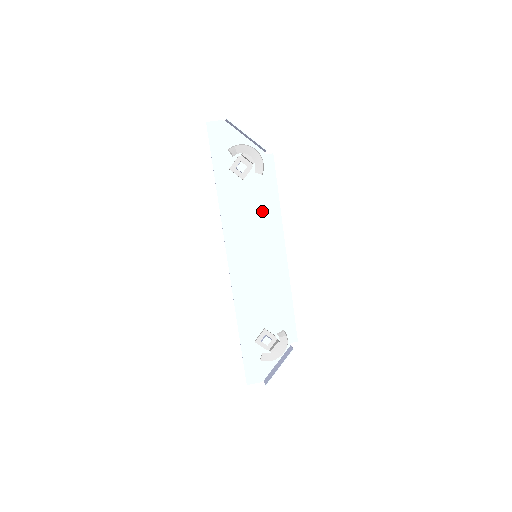
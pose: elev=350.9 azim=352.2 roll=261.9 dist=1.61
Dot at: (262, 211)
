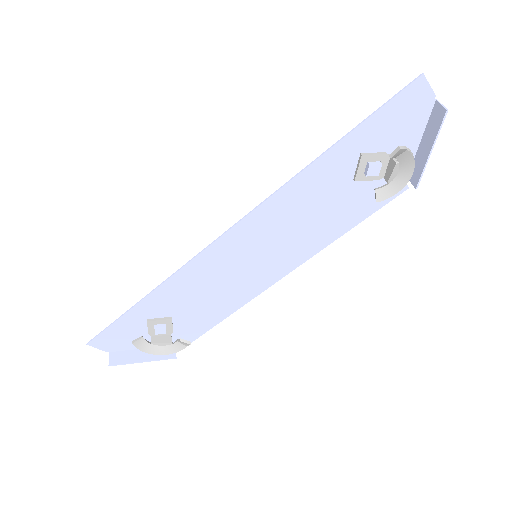
Dot at: (321, 225)
